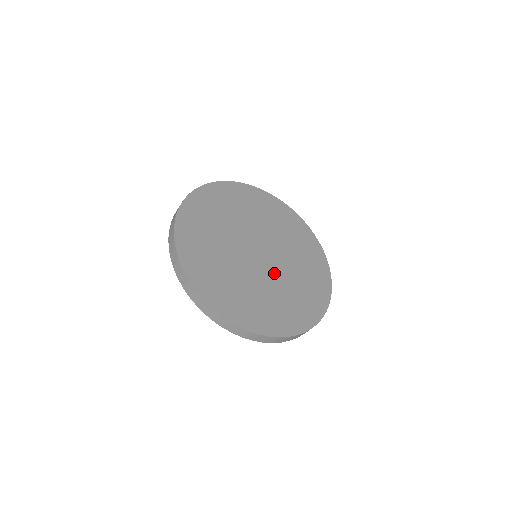
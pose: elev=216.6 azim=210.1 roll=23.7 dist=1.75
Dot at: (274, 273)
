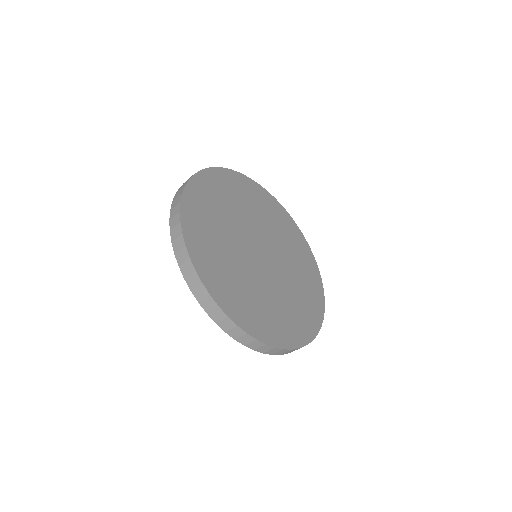
Dot at: (263, 276)
